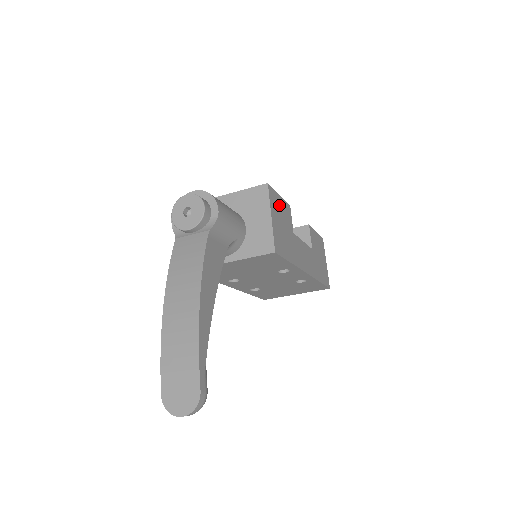
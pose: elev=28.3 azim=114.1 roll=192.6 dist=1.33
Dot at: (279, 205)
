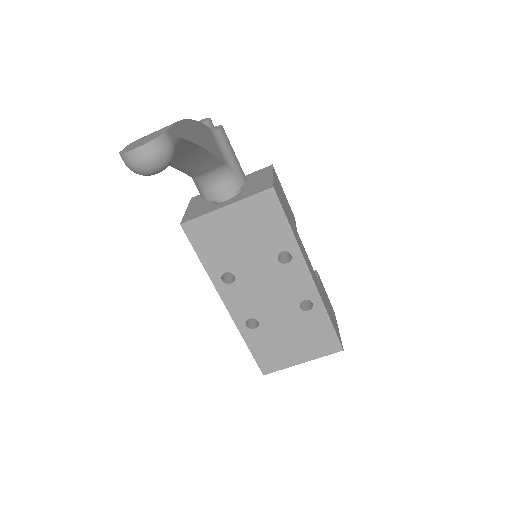
Dot at: (283, 192)
